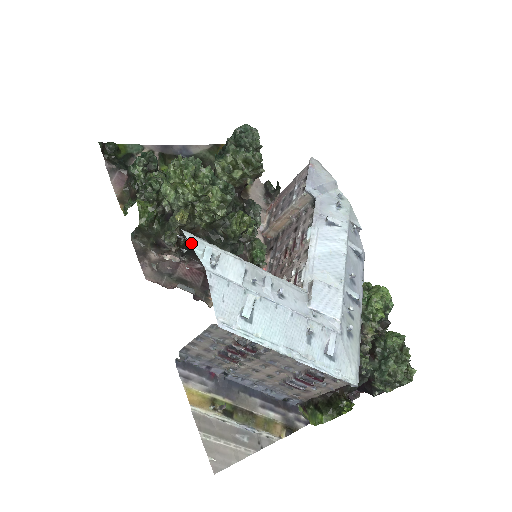
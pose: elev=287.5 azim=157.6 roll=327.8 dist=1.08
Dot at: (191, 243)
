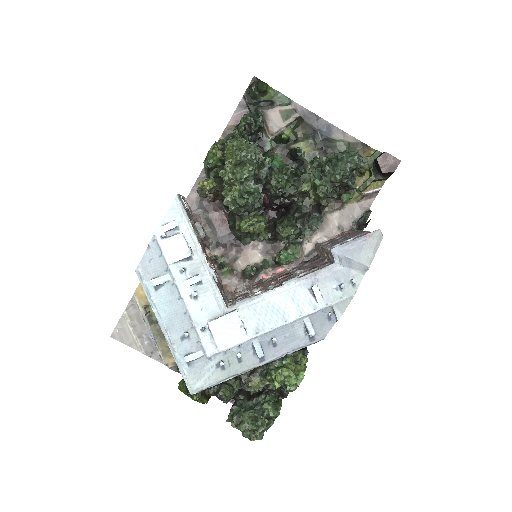
Dot at: (170, 209)
